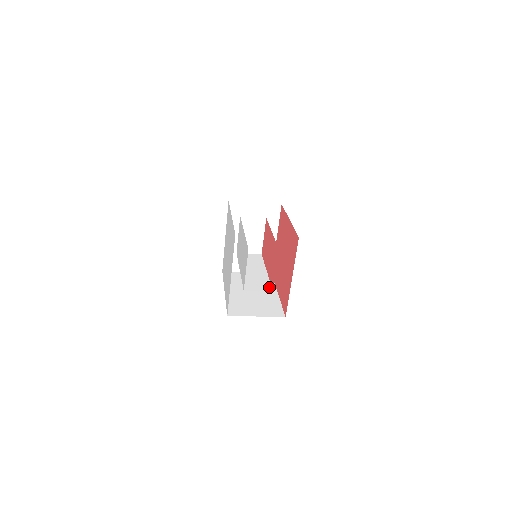
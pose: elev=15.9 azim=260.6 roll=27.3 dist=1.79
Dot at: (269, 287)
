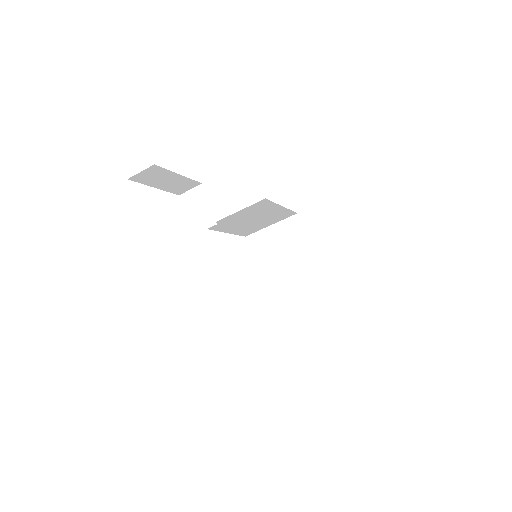
Dot at: occluded
